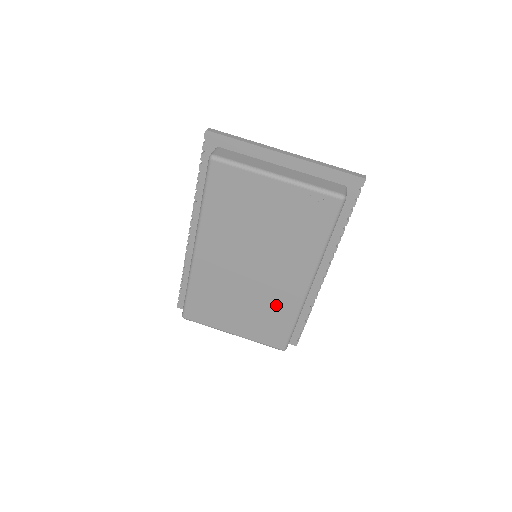
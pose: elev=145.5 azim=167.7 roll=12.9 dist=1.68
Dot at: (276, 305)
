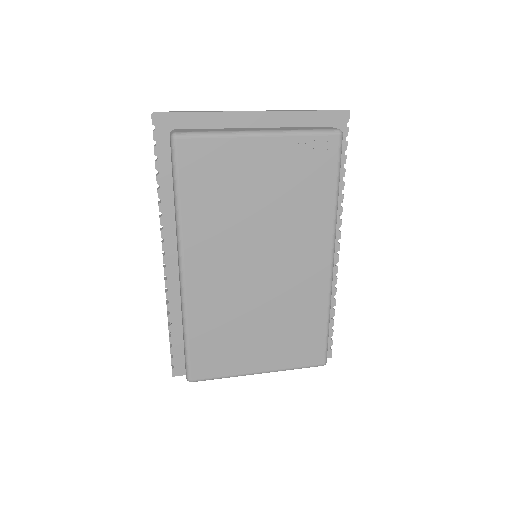
Dot at: (301, 306)
